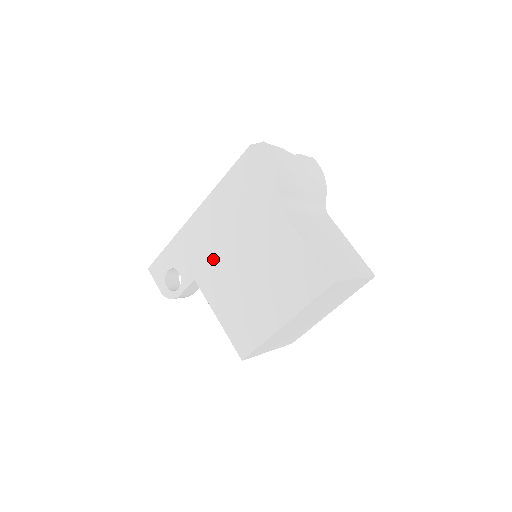
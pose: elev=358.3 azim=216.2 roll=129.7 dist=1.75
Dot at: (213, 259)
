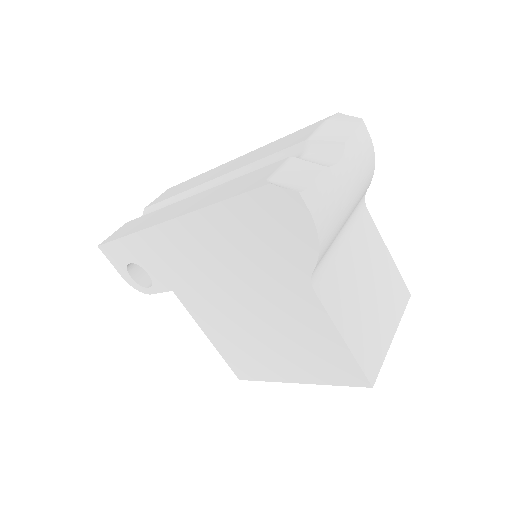
Dot at: (200, 286)
